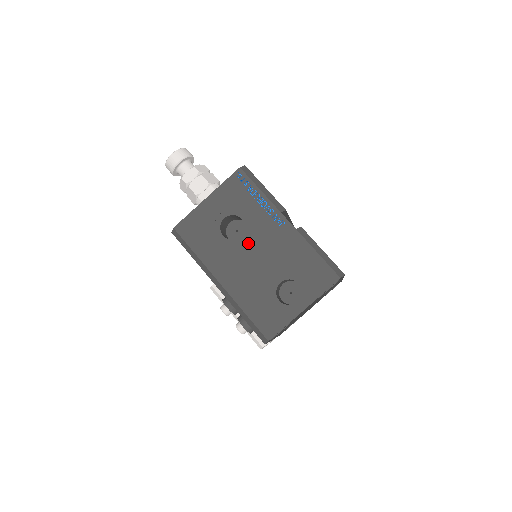
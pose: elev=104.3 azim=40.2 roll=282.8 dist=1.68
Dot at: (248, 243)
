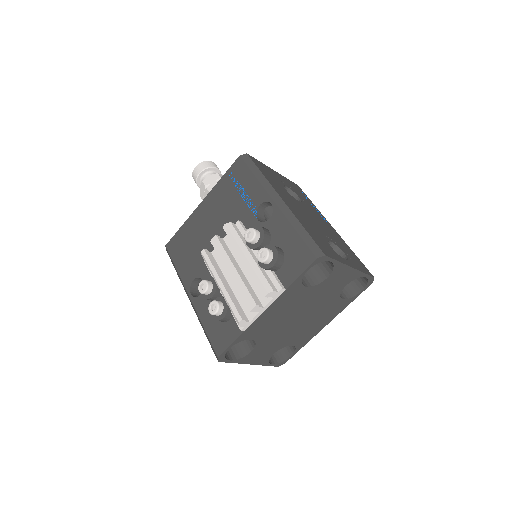
Dot at: (305, 208)
